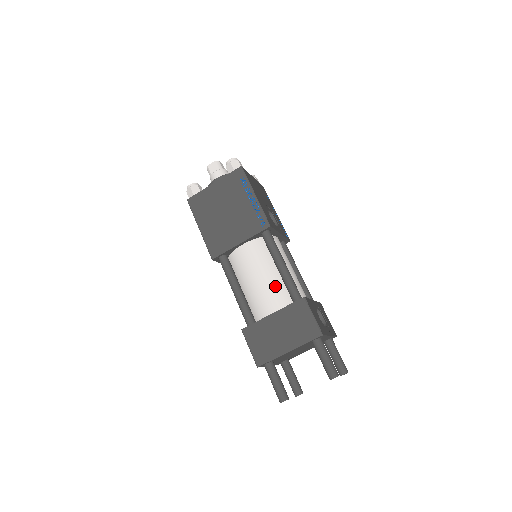
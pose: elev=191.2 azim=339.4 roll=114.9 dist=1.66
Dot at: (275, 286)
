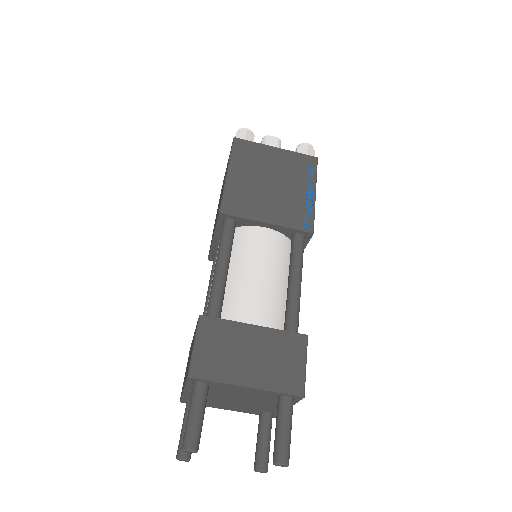
Dot at: (274, 298)
